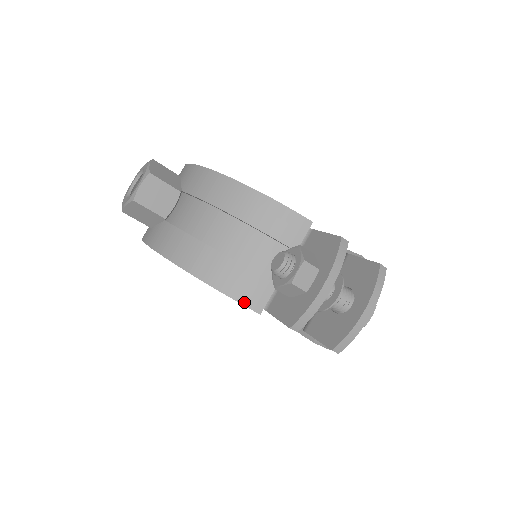
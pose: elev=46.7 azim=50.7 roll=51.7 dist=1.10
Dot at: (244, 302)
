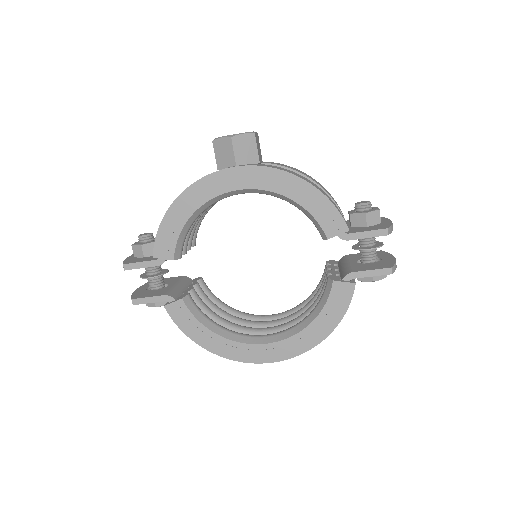
Dot at: (342, 217)
